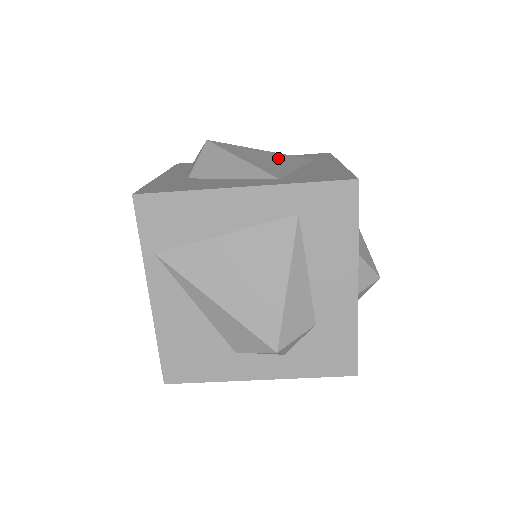
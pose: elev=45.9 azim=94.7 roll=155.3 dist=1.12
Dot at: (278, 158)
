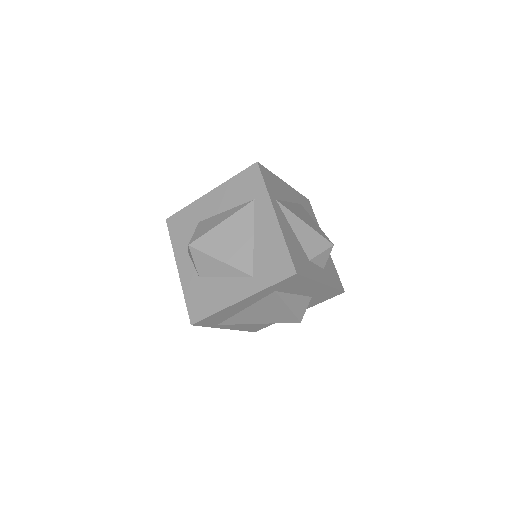
Dot at: (236, 230)
